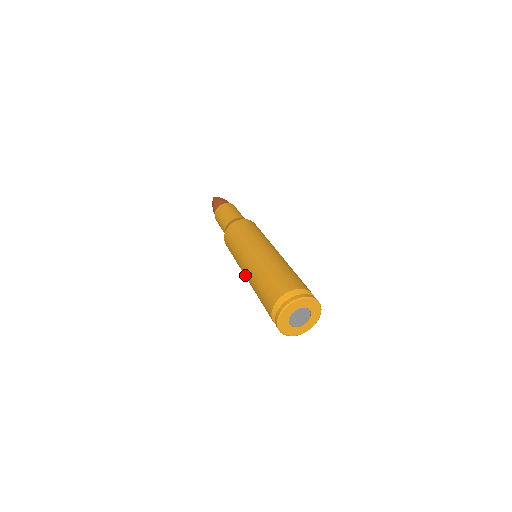
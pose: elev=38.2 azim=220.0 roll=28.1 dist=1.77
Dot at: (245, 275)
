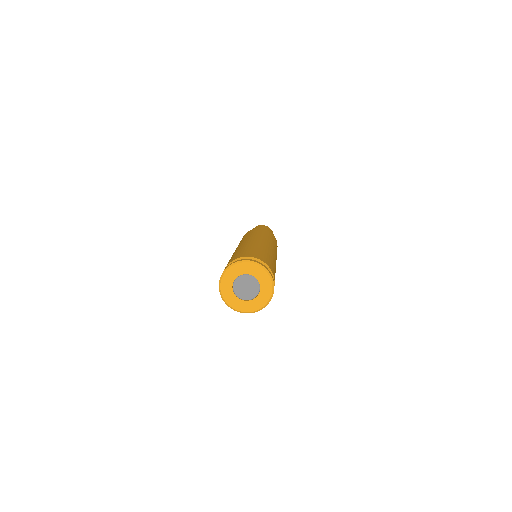
Dot at: occluded
